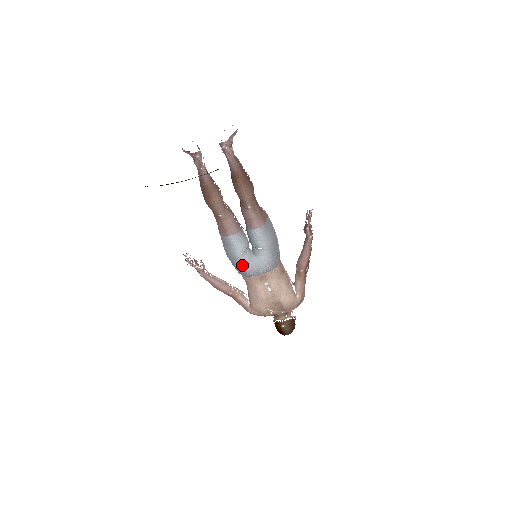
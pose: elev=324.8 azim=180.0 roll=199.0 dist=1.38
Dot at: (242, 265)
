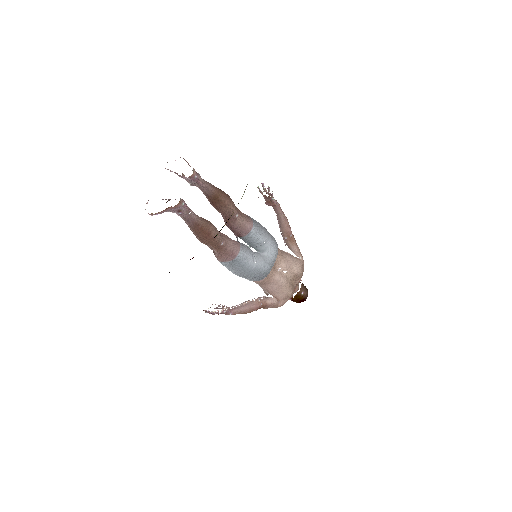
Dot at: (263, 269)
